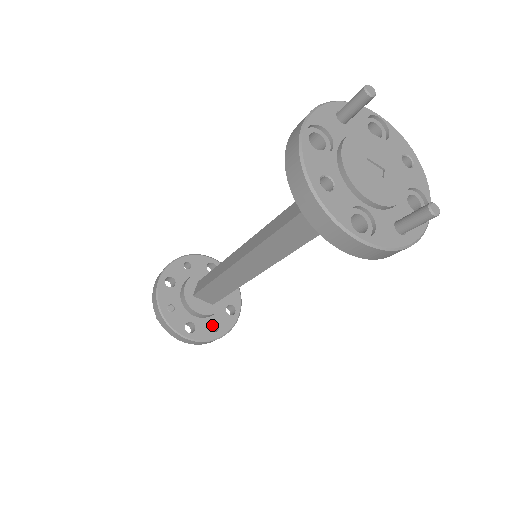
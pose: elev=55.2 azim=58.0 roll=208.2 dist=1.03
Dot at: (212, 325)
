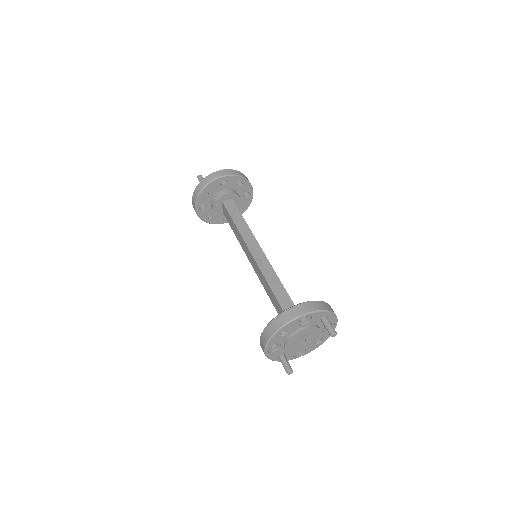
Dot at: occluded
